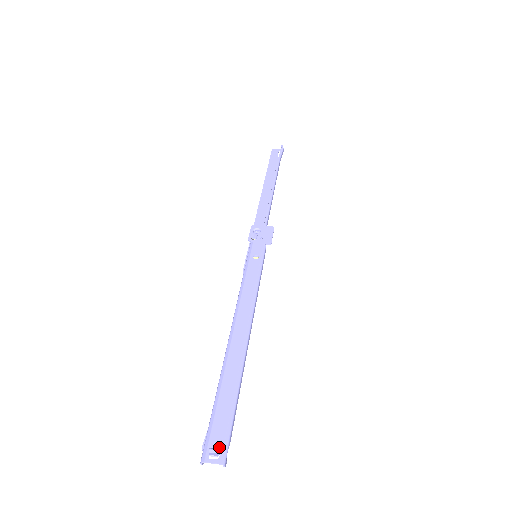
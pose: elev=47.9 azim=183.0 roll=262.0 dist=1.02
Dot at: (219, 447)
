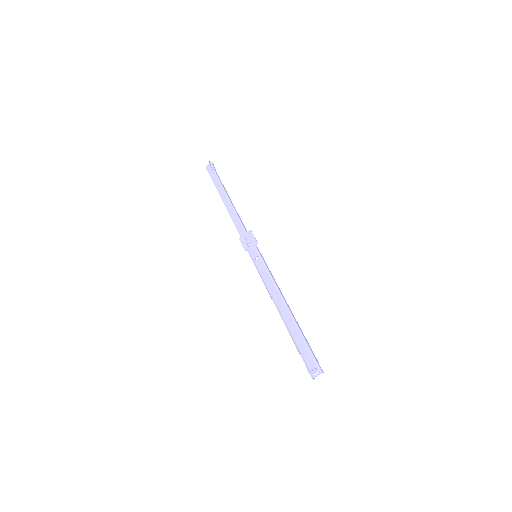
Dot at: (315, 368)
